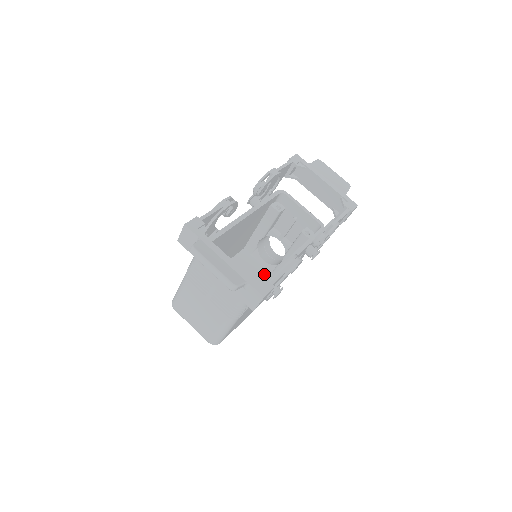
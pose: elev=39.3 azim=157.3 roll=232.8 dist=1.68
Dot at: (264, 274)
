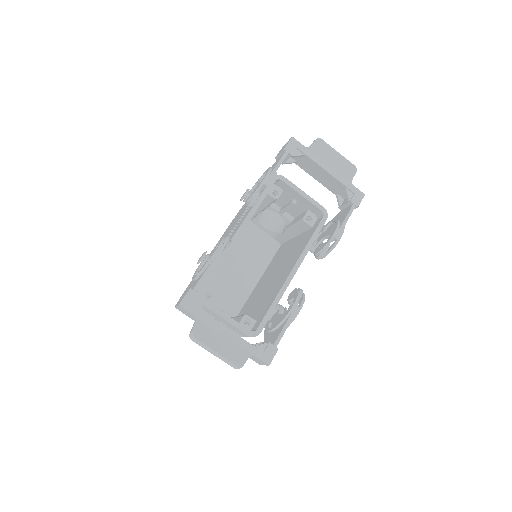
Dot at: (266, 241)
